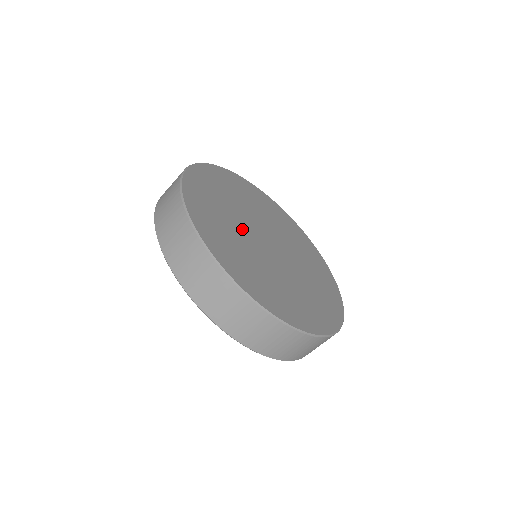
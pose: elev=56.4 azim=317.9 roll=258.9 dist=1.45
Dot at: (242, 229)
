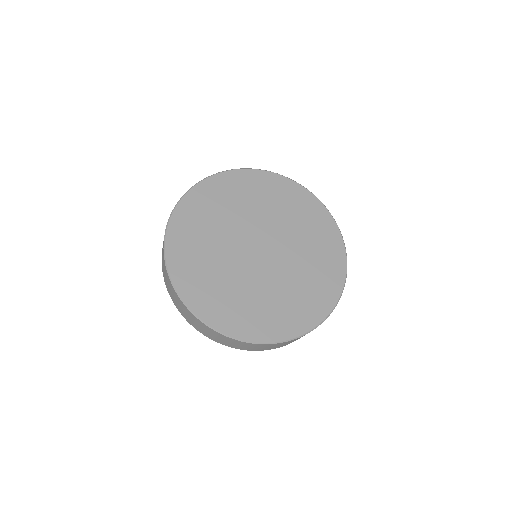
Dot at: (227, 251)
